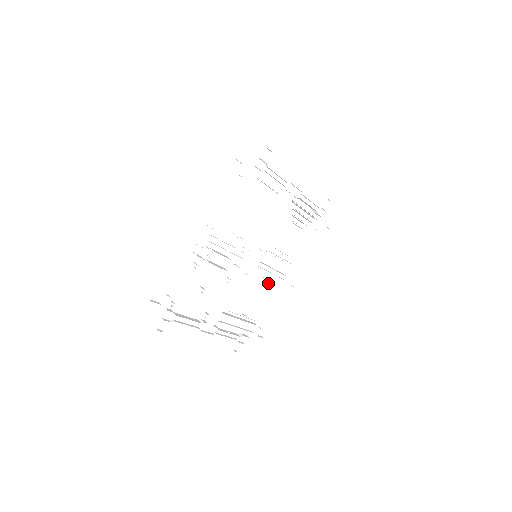
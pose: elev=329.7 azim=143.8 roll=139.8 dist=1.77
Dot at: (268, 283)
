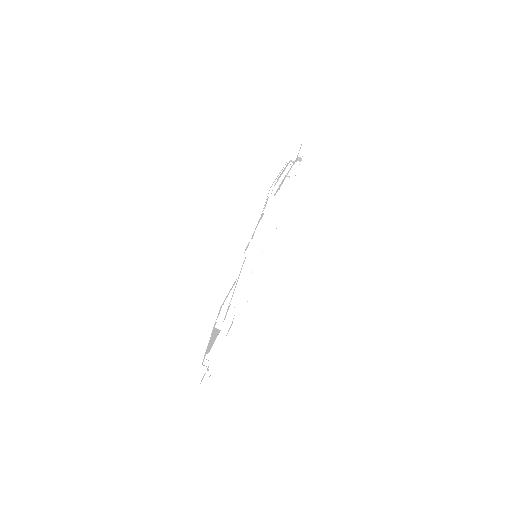
Dot at: occluded
